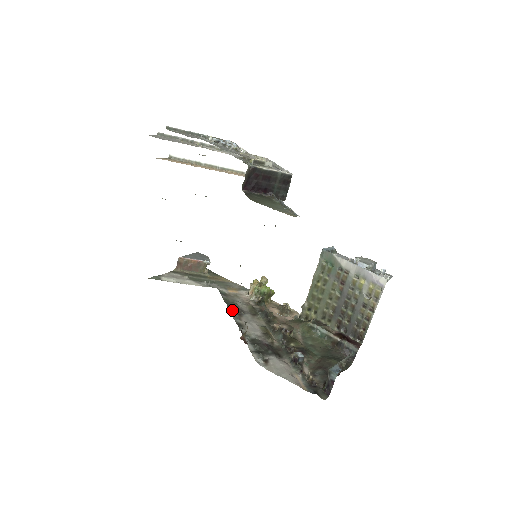
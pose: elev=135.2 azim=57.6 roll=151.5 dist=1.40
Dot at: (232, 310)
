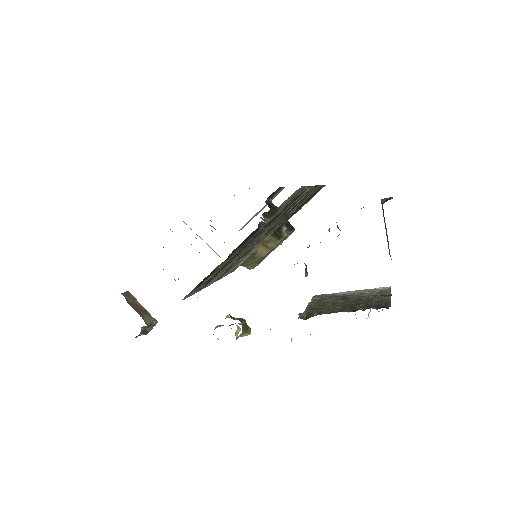
Dot at: occluded
